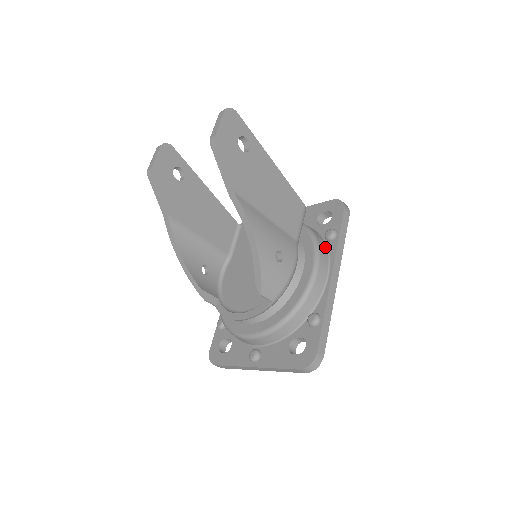
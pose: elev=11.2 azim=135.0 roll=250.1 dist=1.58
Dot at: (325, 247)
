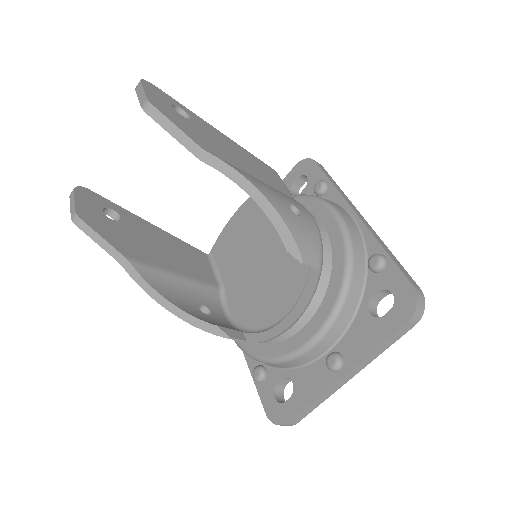
Dot at: occluded
